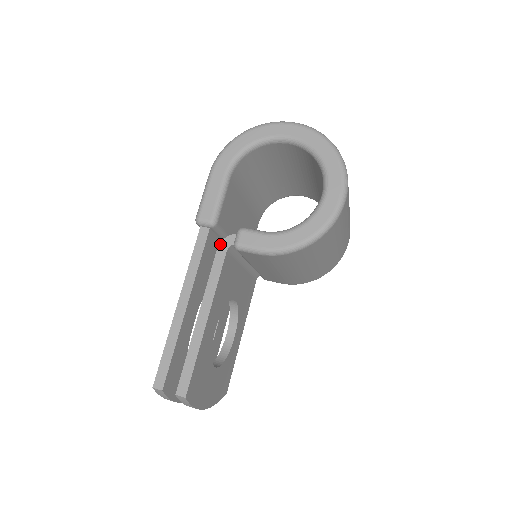
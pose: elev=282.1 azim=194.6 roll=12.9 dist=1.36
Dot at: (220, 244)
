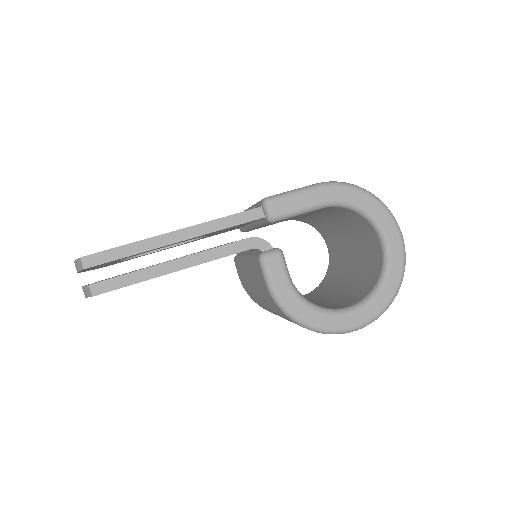
Dot at: (255, 238)
